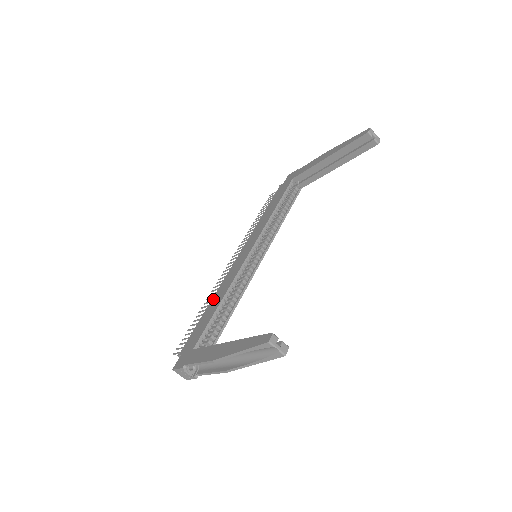
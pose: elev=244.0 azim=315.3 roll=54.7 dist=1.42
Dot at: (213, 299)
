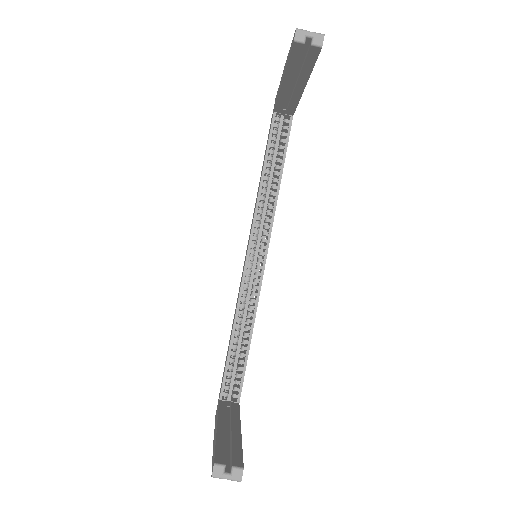
Dot at: occluded
